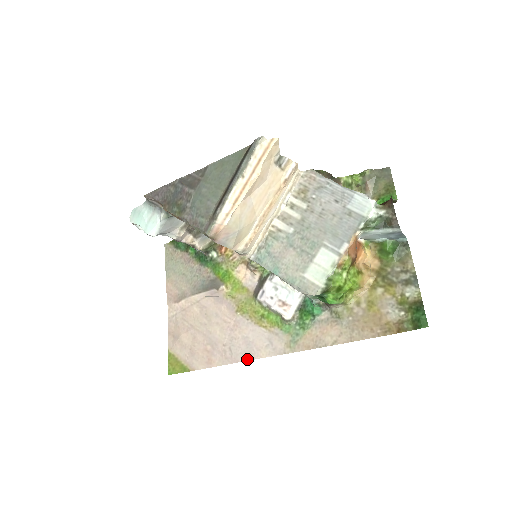
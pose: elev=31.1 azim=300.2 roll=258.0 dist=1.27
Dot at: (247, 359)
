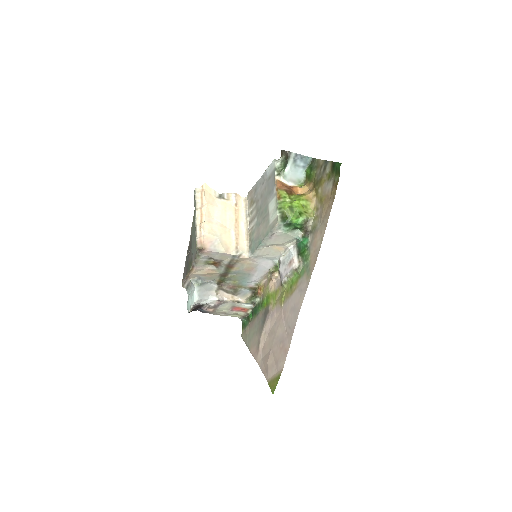
Dot at: (297, 317)
